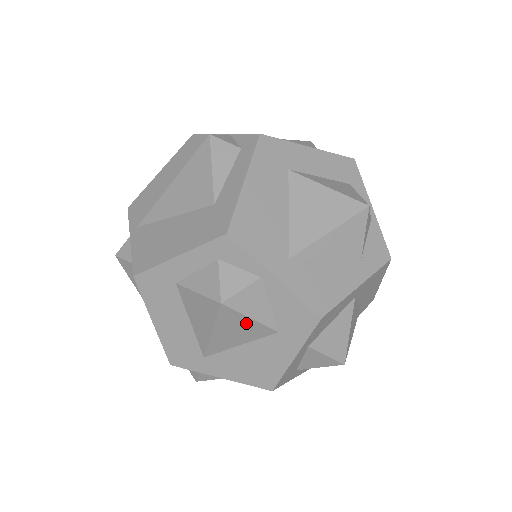
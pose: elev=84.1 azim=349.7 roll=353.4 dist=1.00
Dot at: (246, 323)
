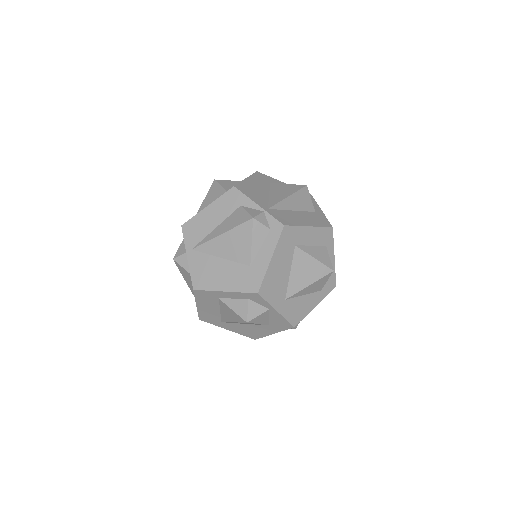
Dot at: occluded
